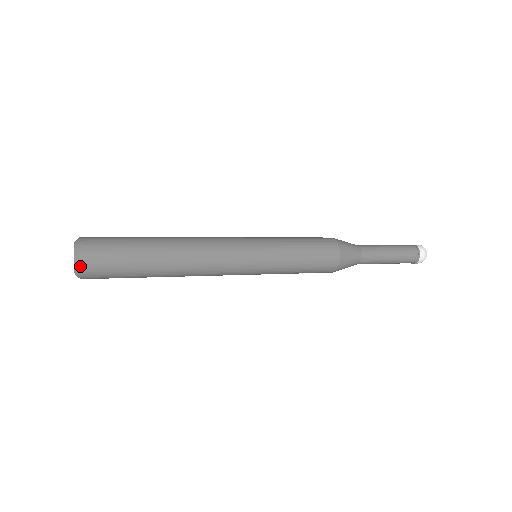
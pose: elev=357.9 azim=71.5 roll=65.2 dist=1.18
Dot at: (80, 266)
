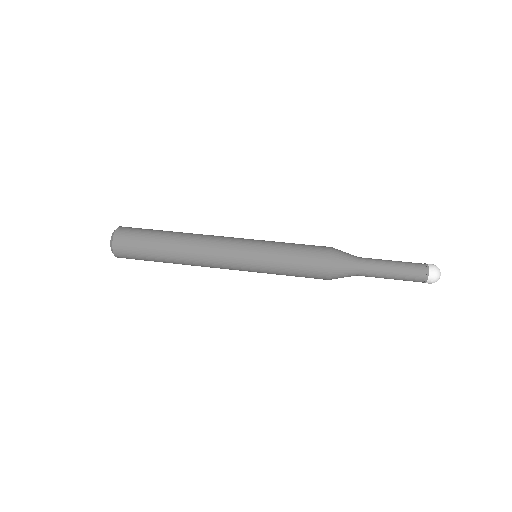
Dot at: occluded
